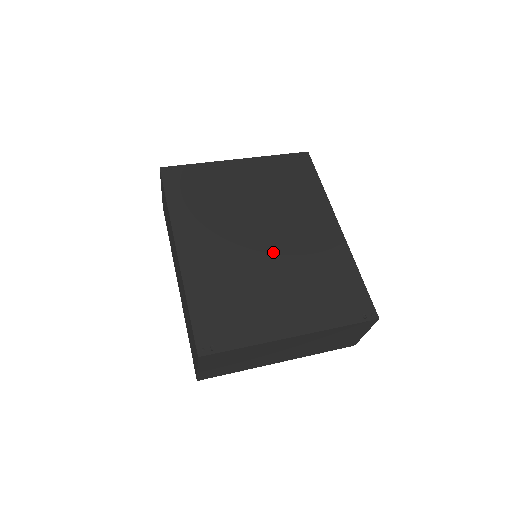
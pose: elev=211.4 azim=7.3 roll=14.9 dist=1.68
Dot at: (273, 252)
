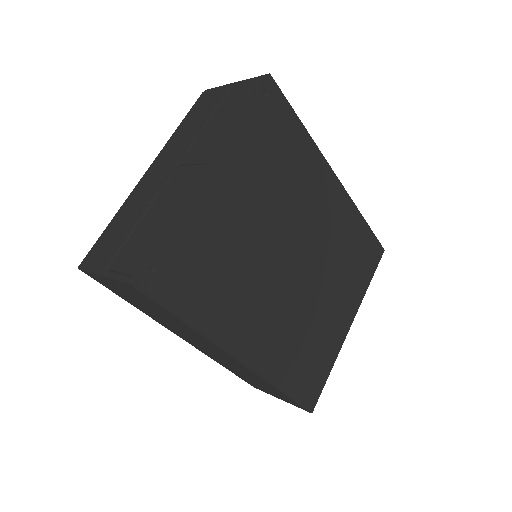
Dot at: (308, 269)
